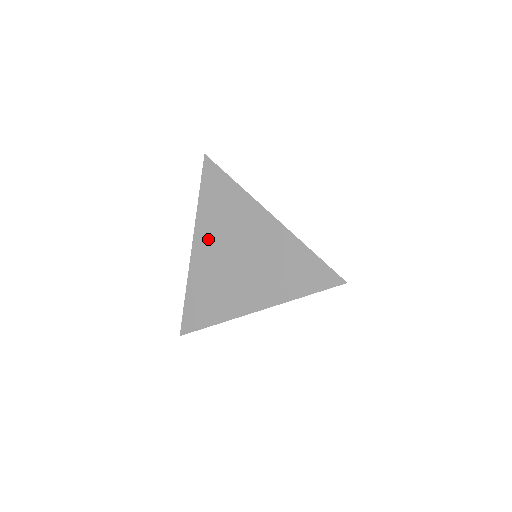
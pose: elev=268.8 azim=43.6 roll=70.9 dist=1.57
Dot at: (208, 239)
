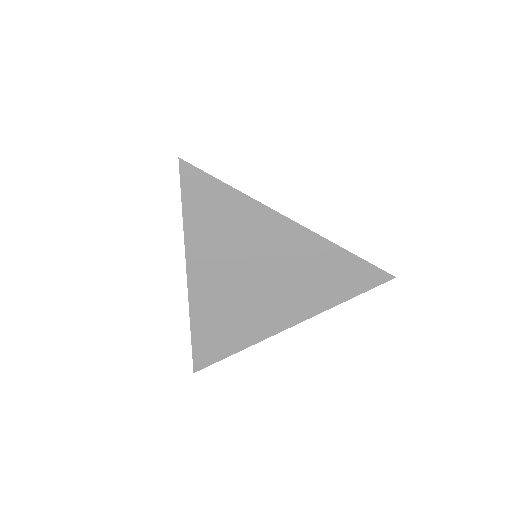
Dot at: (210, 265)
